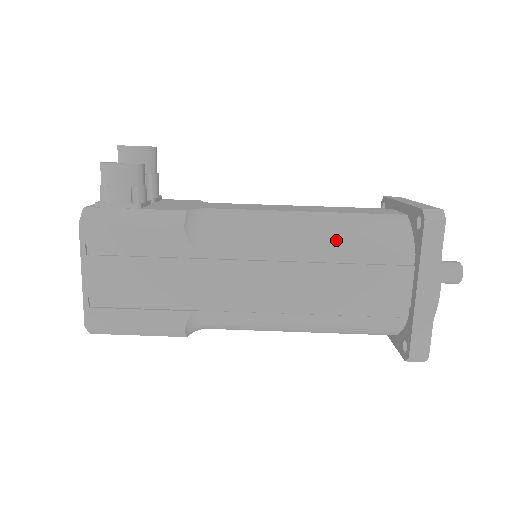
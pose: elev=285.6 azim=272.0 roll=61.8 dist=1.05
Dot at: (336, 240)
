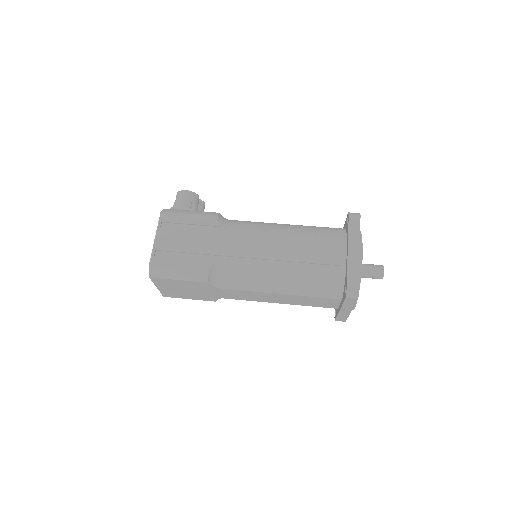
Dot at: (302, 229)
